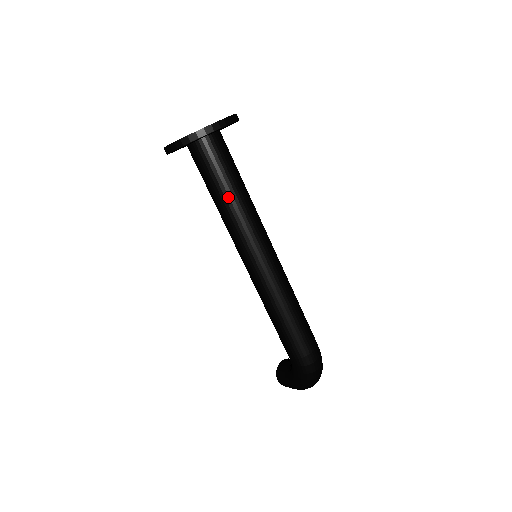
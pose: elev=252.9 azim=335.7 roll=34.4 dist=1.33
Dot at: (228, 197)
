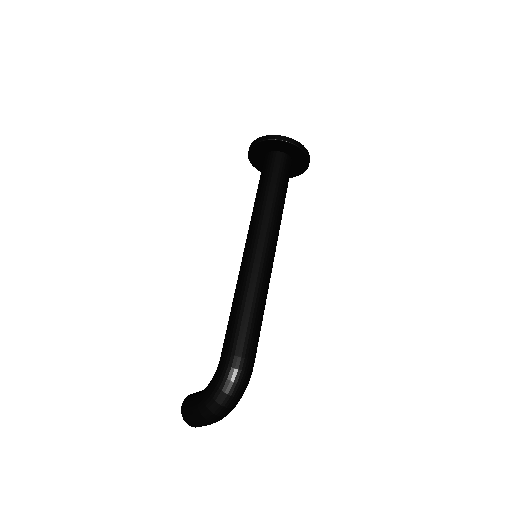
Dot at: (270, 193)
